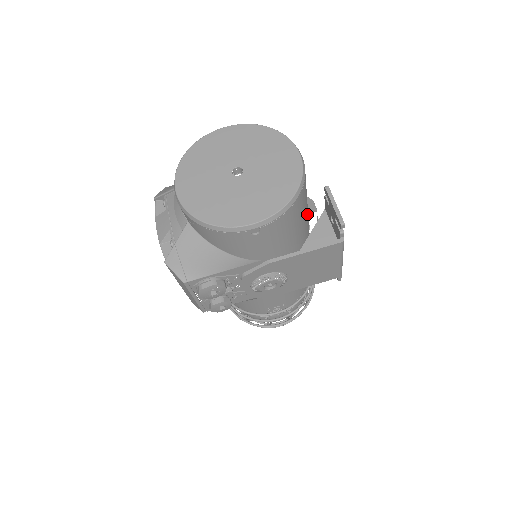
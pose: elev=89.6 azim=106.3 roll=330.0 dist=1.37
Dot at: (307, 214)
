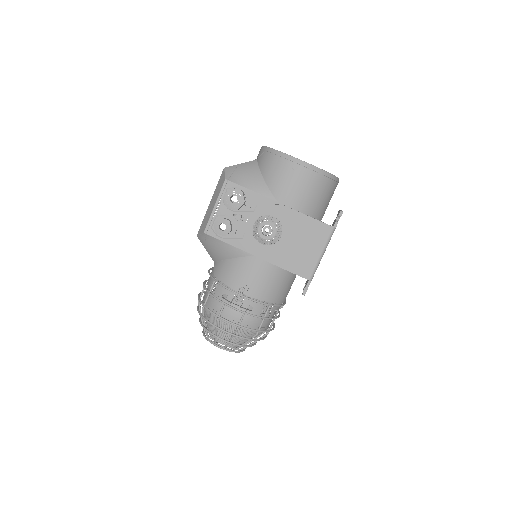
Dot at: (318, 219)
